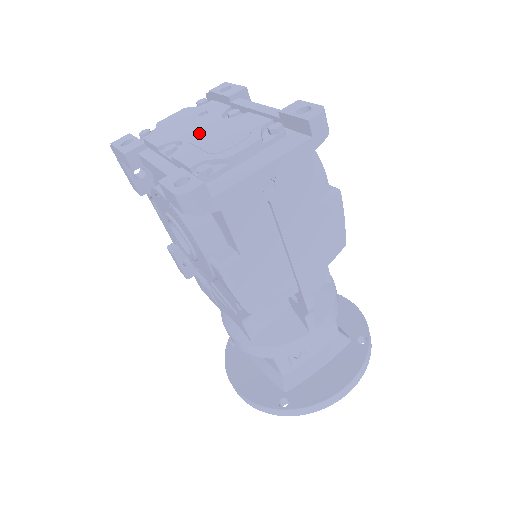
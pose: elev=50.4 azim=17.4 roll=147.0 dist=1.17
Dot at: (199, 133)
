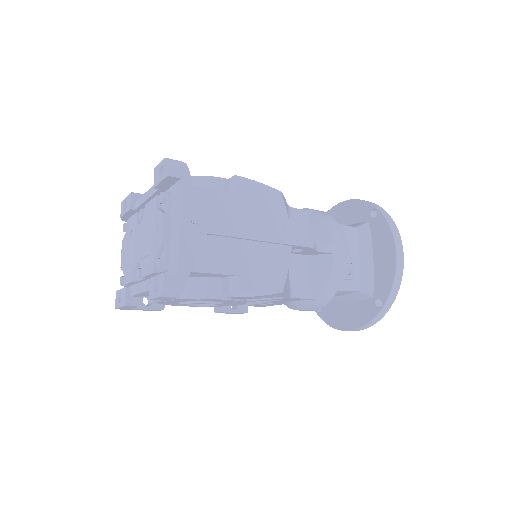
Dot at: (139, 248)
